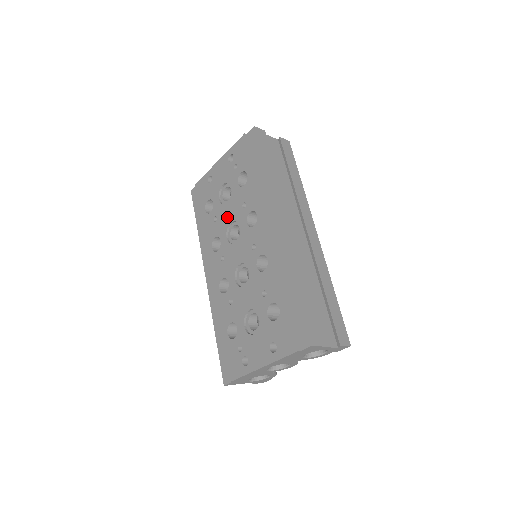
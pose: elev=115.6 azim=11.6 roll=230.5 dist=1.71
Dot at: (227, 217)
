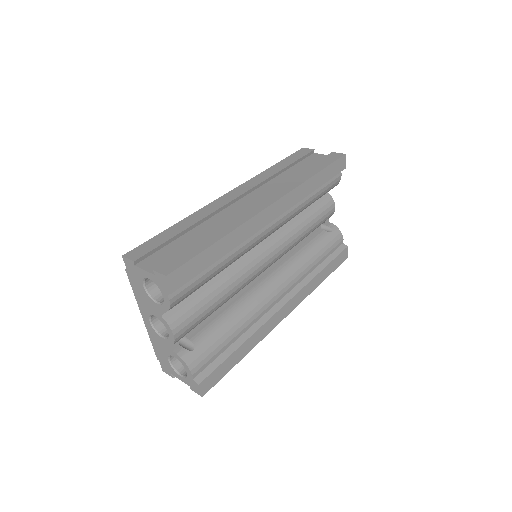
Dot at: occluded
